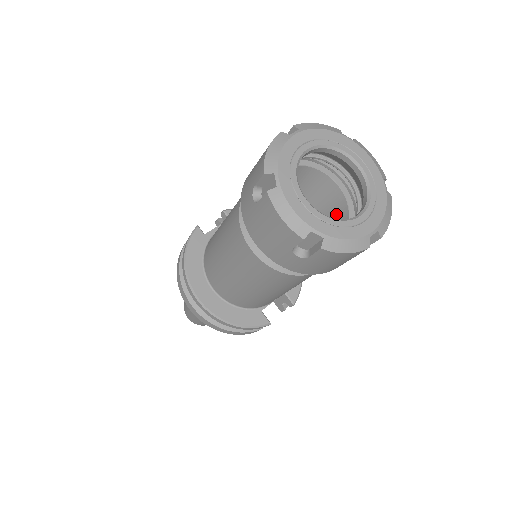
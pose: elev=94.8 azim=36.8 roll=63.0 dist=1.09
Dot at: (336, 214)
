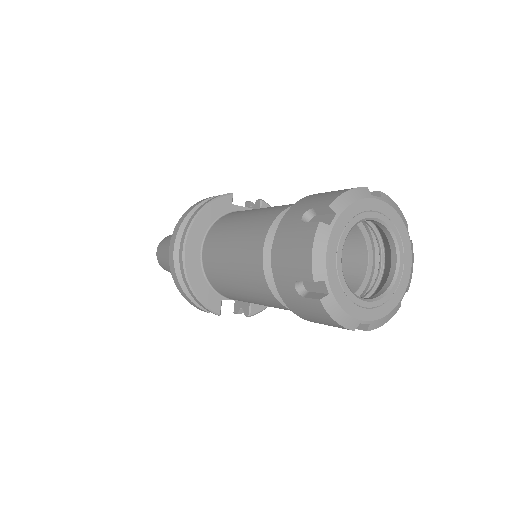
Dot at: (347, 282)
